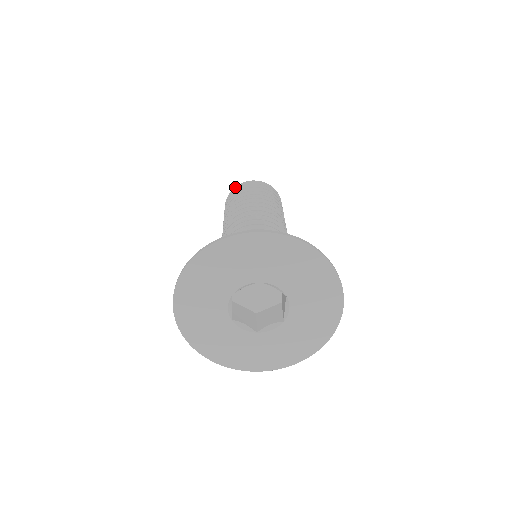
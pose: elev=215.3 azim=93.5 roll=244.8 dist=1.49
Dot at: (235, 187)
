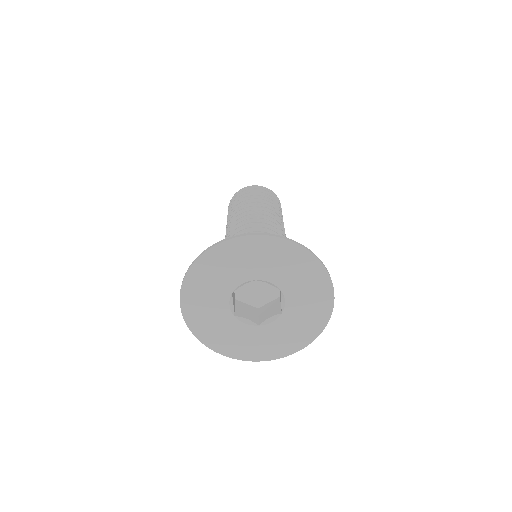
Dot at: (235, 193)
